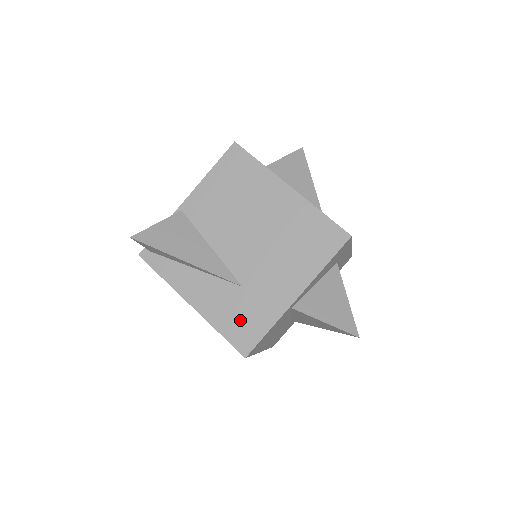
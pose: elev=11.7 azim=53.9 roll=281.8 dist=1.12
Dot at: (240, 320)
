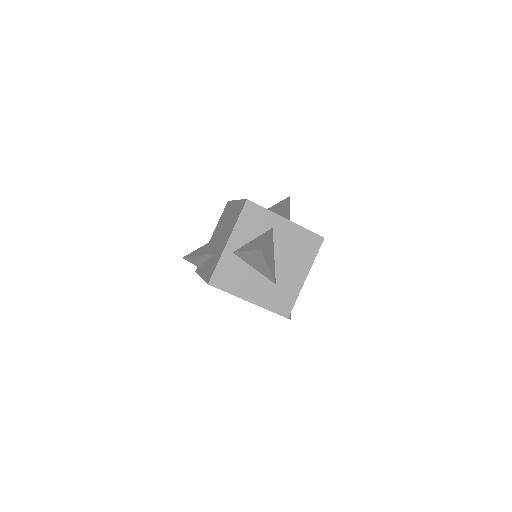
Dot at: (211, 269)
